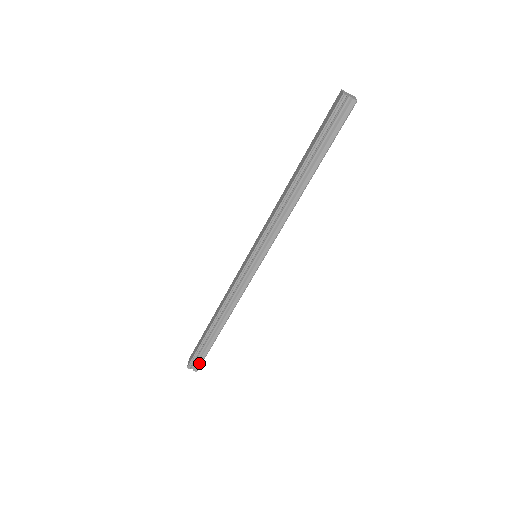
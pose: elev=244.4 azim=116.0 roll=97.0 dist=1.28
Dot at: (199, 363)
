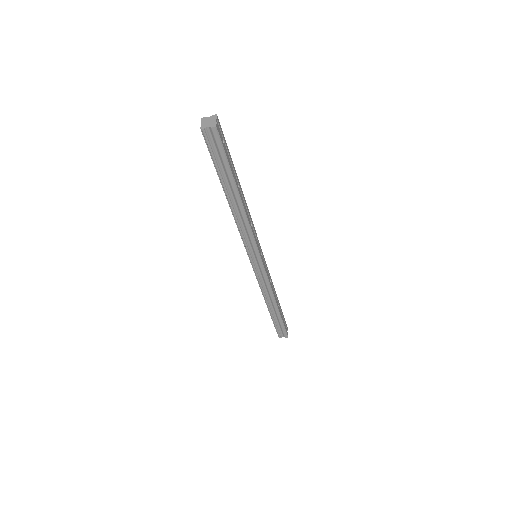
Dot at: (284, 332)
